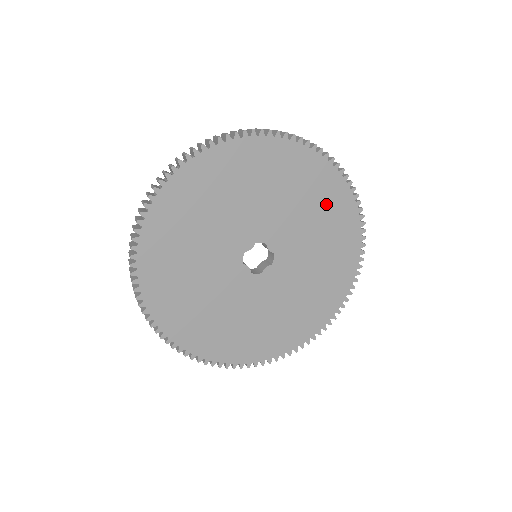
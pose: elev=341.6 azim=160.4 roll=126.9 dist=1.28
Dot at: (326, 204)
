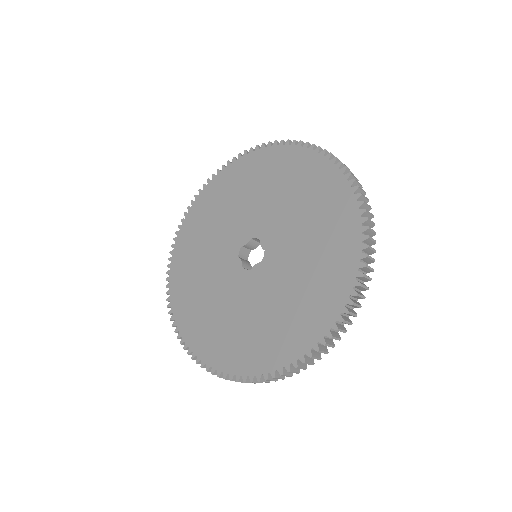
Dot at: (323, 203)
